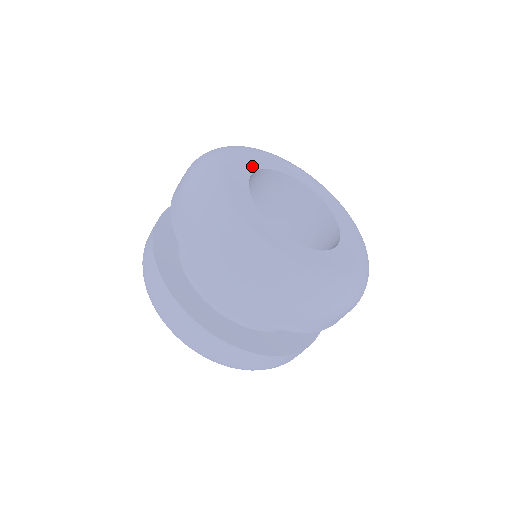
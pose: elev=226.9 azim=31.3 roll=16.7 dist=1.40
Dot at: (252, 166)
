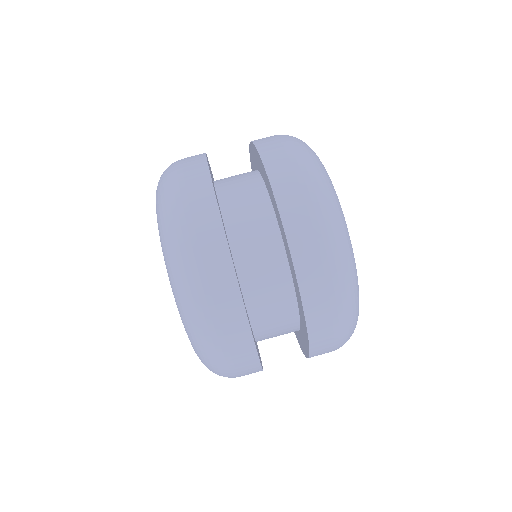
Dot at: occluded
